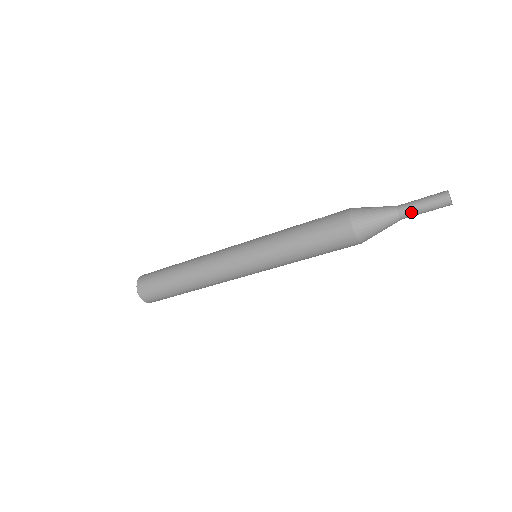
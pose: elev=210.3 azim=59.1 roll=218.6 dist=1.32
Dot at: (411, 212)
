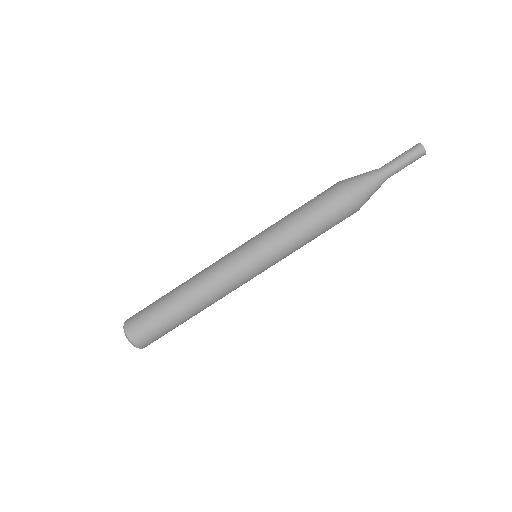
Dot at: (395, 168)
